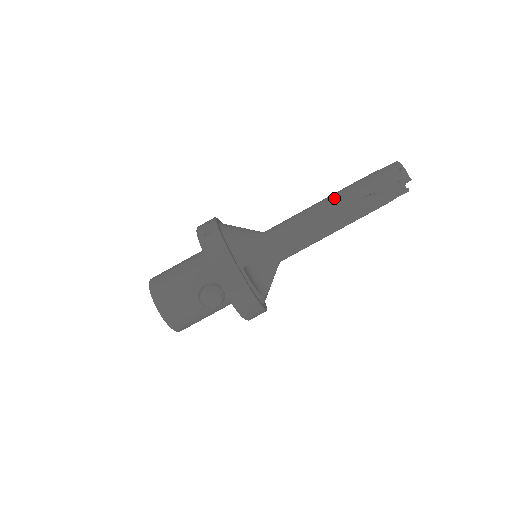
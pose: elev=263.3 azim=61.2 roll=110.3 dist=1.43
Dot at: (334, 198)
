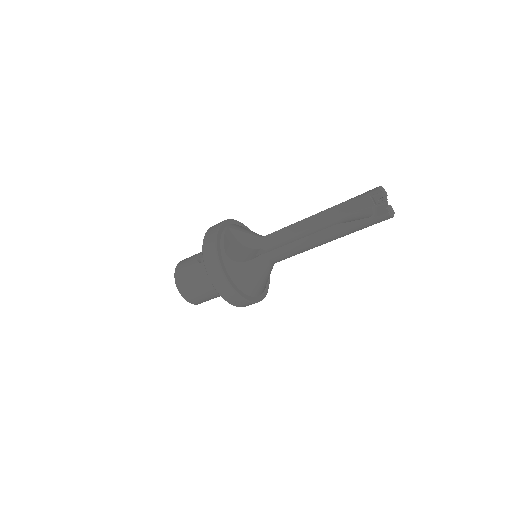
Dot at: (327, 240)
